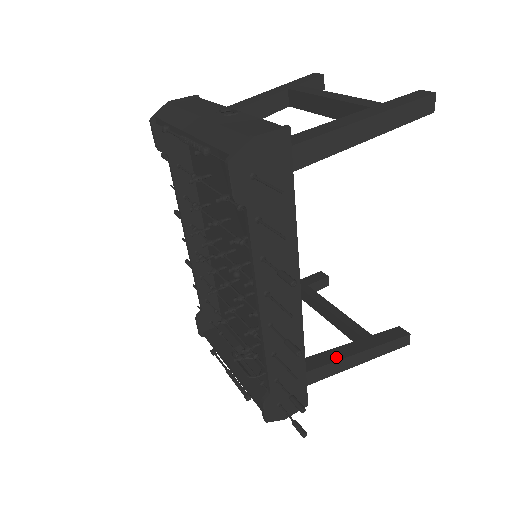
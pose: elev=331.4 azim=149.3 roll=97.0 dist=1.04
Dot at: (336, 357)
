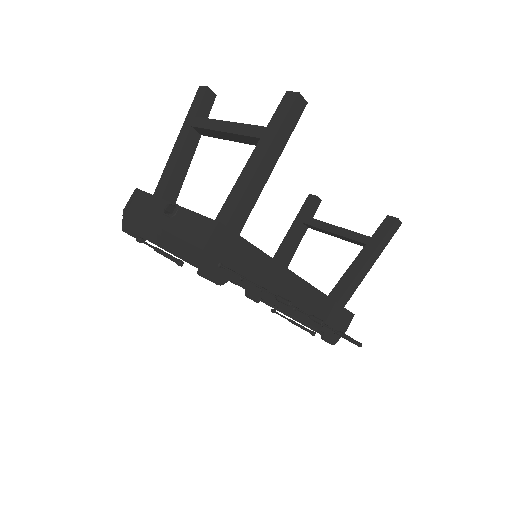
Dot at: (354, 274)
